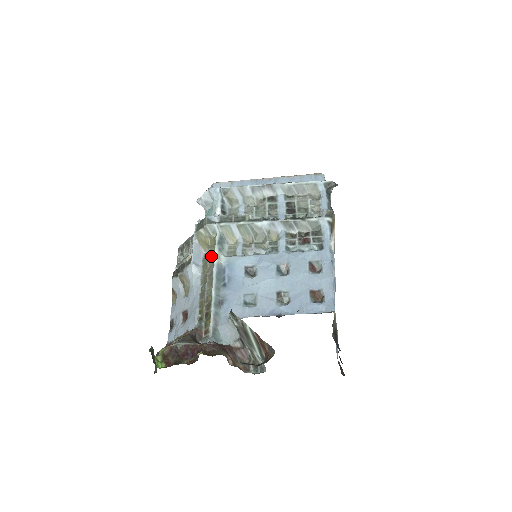
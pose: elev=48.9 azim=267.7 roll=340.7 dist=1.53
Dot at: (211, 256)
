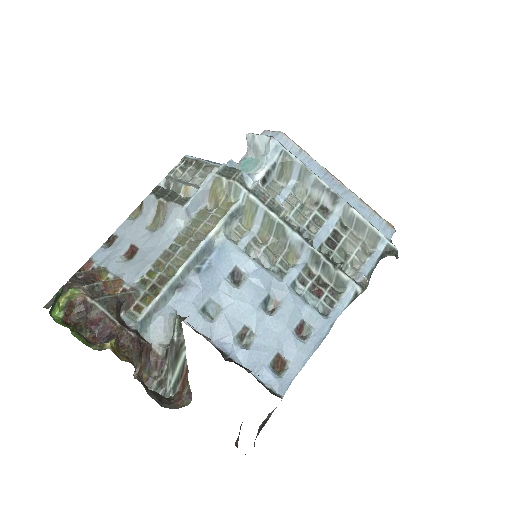
Dot at: (211, 221)
